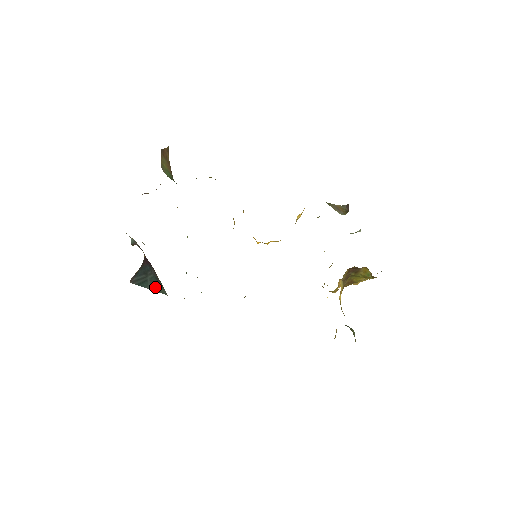
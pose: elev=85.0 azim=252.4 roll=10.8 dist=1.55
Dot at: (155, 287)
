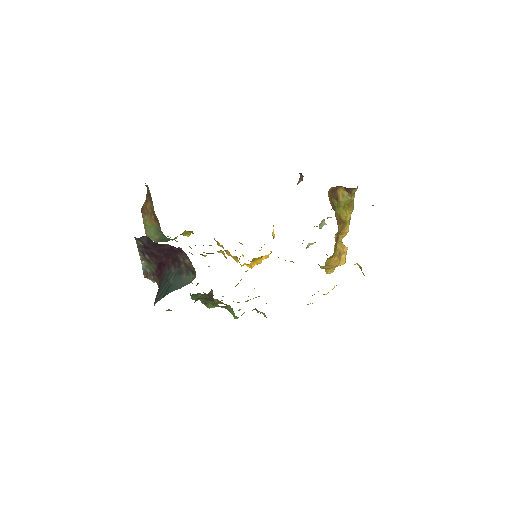
Dot at: (180, 284)
